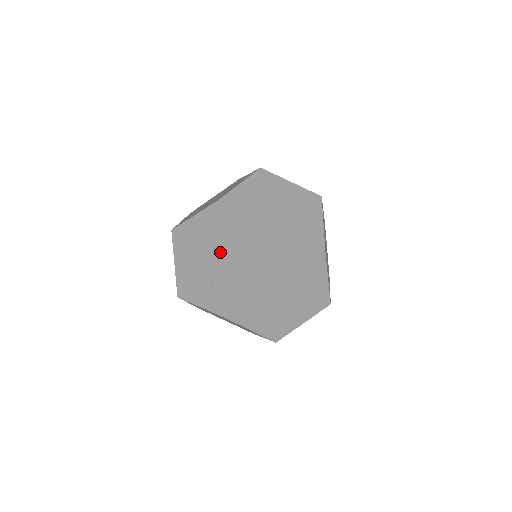
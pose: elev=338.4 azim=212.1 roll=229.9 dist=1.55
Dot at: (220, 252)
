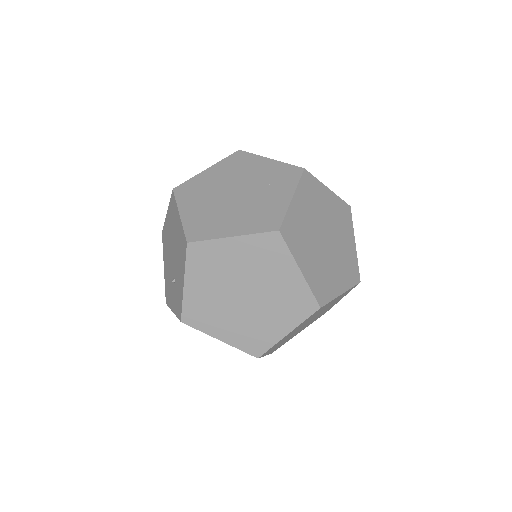
Dot at: (175, 245)
